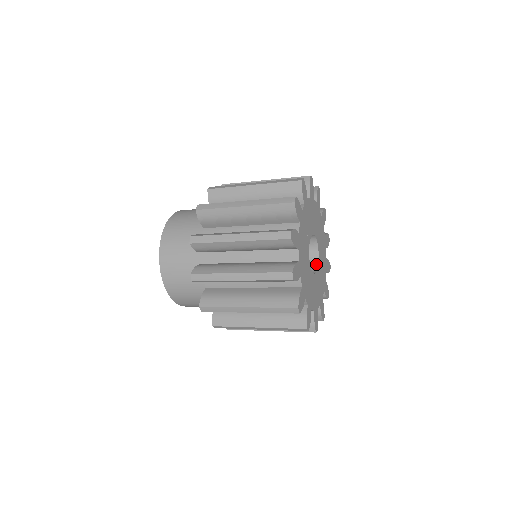
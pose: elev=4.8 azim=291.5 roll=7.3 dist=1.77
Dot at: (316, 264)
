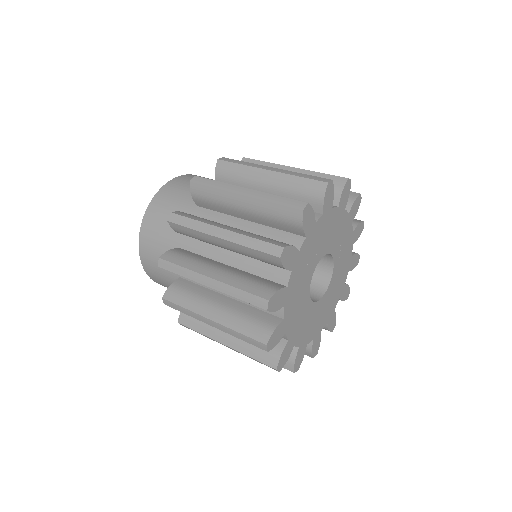
Dot at: (324, 289)
